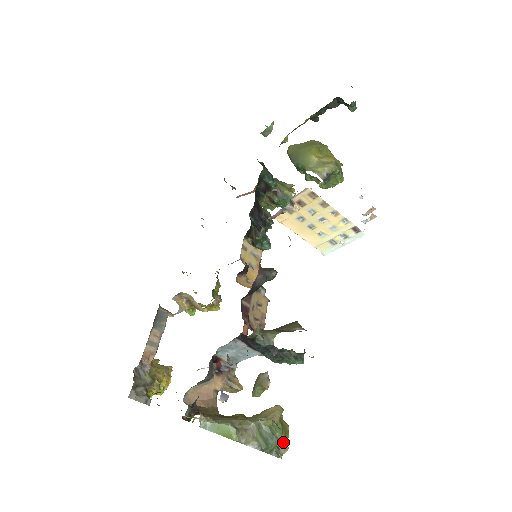
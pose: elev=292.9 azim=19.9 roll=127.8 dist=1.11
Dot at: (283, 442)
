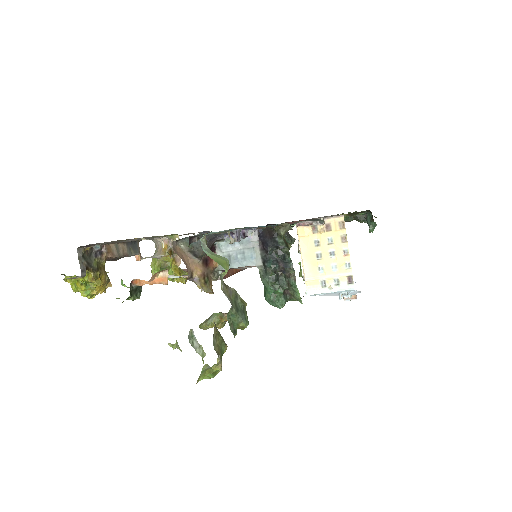
Dot at: (221, 360)
